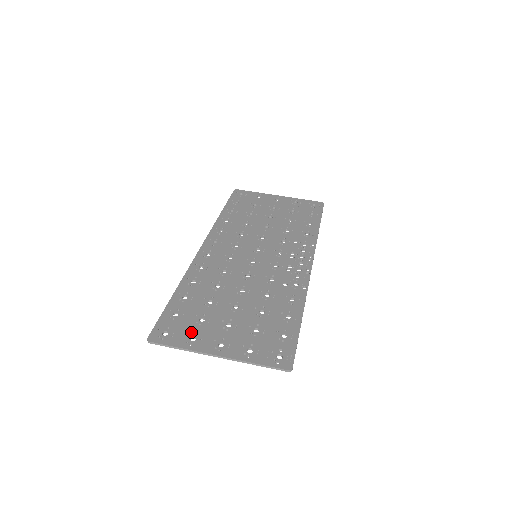
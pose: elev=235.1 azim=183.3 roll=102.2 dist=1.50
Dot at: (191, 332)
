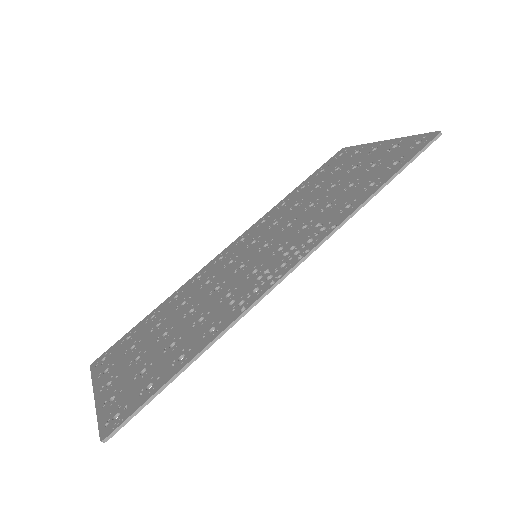
Dot at: (113, 362)
